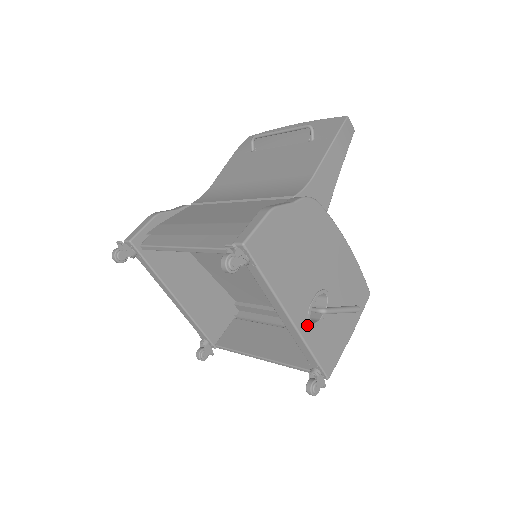
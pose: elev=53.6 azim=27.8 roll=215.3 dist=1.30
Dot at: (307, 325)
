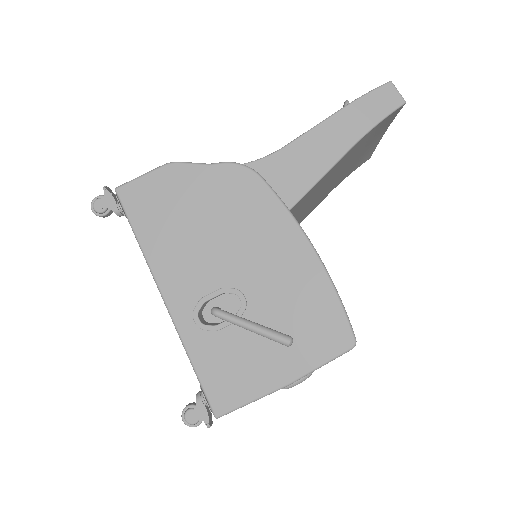
Dot at: (192, 321)
